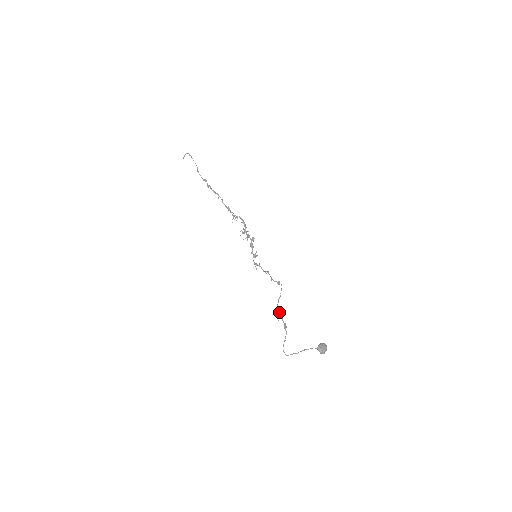
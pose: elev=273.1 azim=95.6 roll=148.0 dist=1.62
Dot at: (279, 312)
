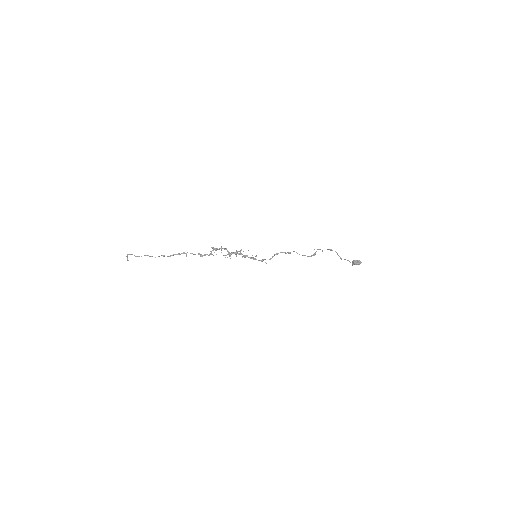
Dot at: (315, 252)
